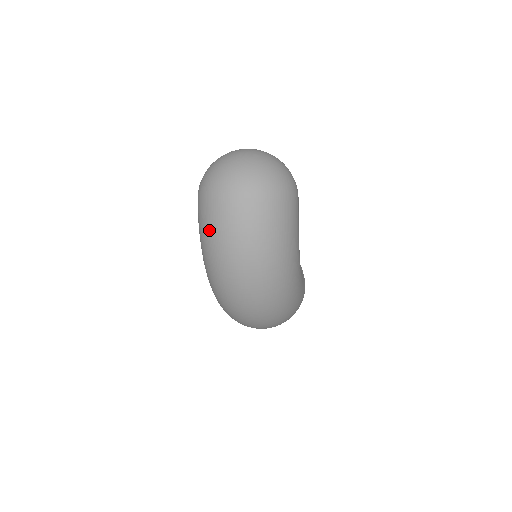
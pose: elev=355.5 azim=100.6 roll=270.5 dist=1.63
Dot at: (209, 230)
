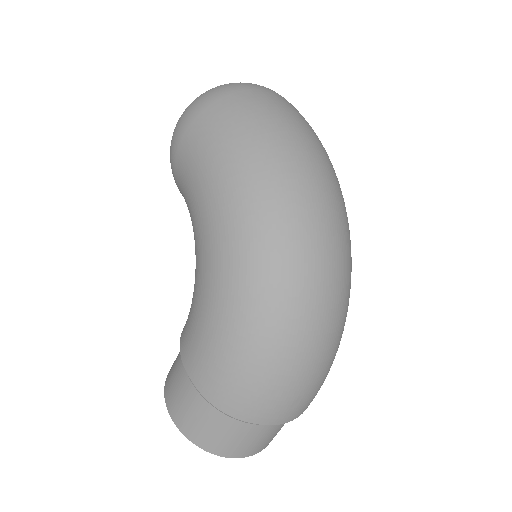
Dot at: (250, 119)
